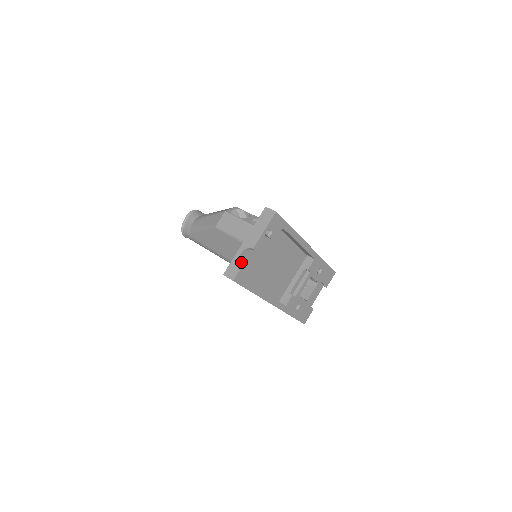
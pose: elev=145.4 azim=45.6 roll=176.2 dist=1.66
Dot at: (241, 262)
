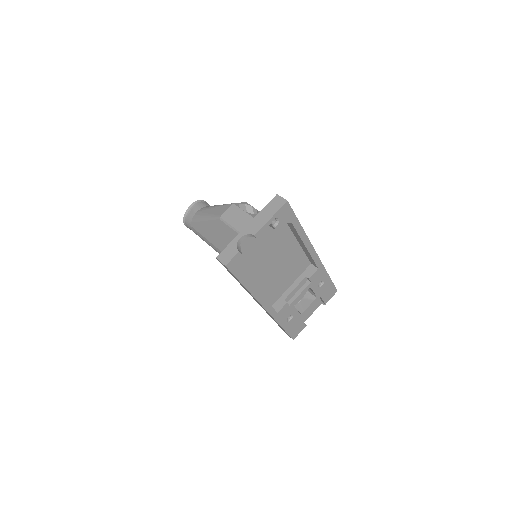
Dot at: (238, 248)
